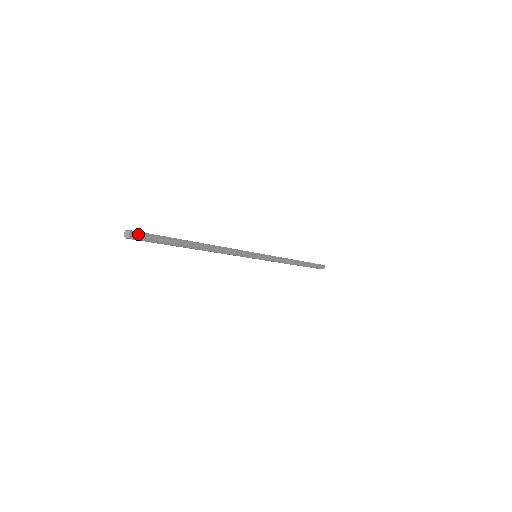
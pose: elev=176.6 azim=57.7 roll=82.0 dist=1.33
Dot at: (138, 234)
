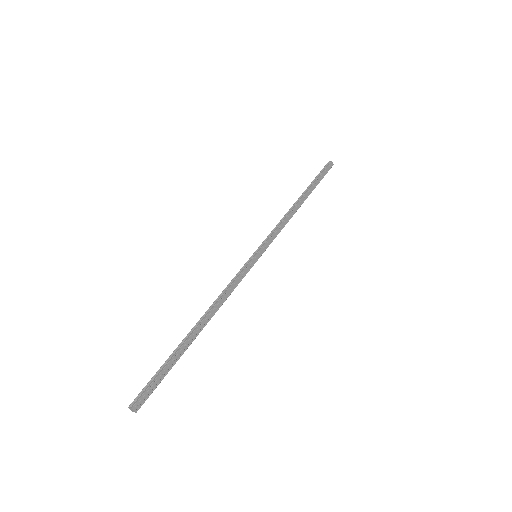
Dot at: (141, 400)
